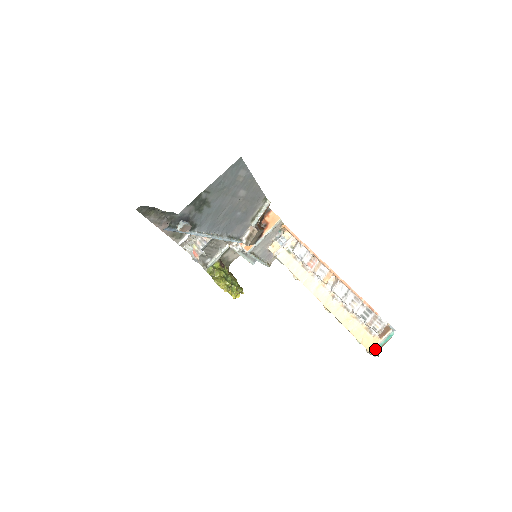
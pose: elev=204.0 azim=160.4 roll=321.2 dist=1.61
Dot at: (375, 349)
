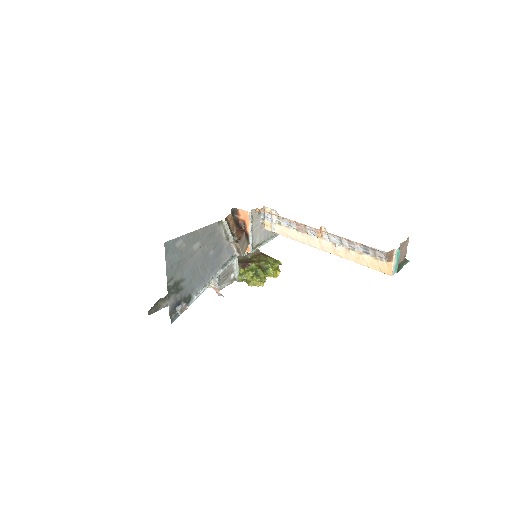
Dot at: (394, 271)
